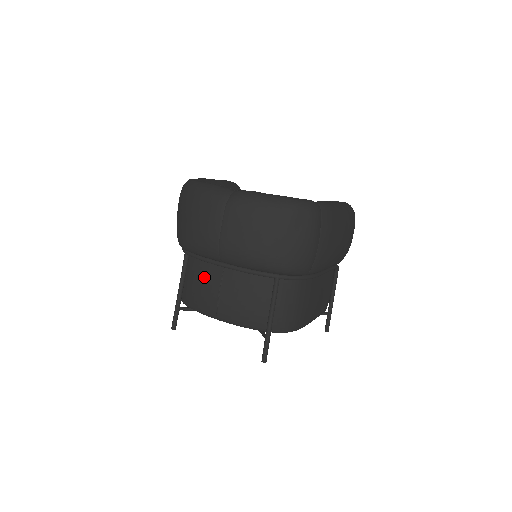
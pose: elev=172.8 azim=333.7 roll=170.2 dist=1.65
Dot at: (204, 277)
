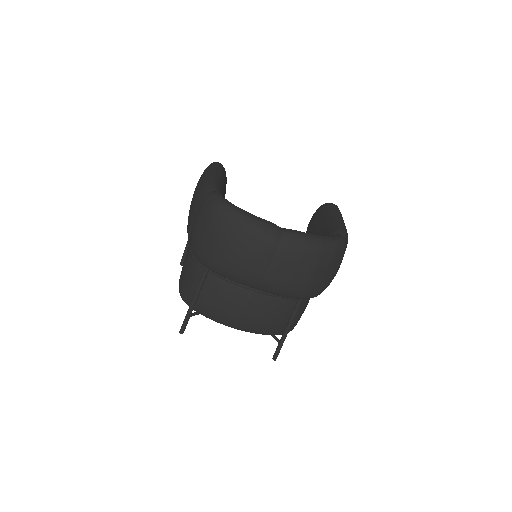
Dot at: (229, 296)
